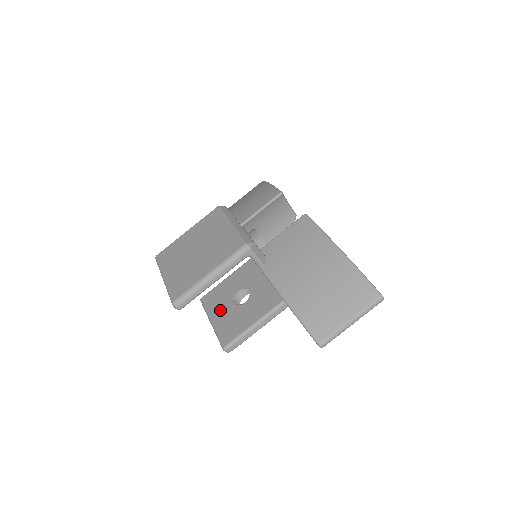
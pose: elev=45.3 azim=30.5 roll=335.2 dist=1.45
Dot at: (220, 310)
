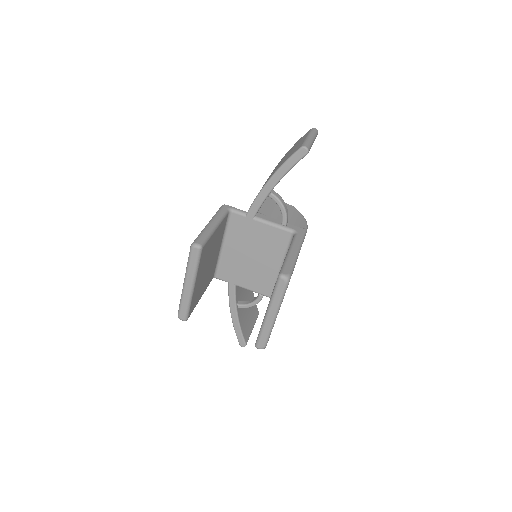
Dot at: occluded
